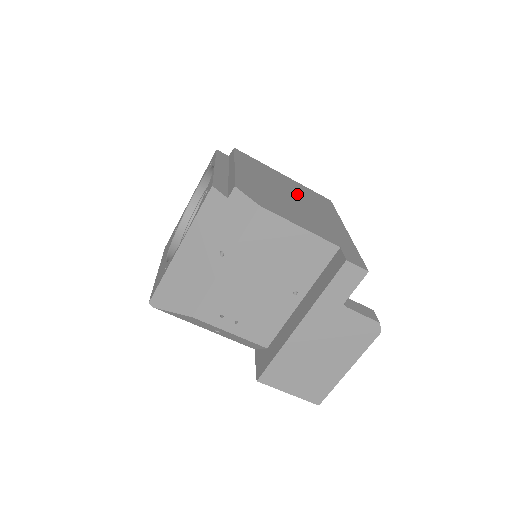
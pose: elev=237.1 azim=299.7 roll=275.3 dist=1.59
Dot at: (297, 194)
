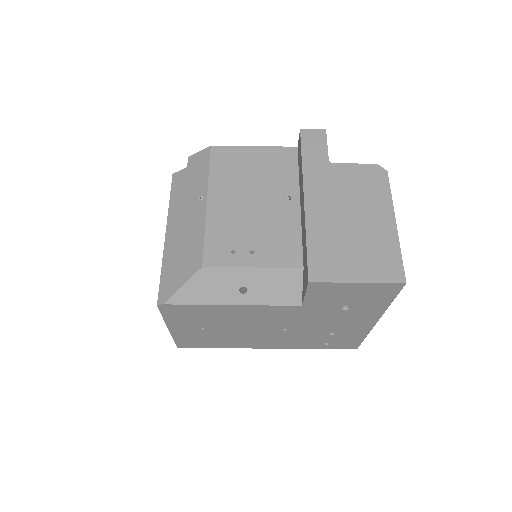
Dot at: occluded
